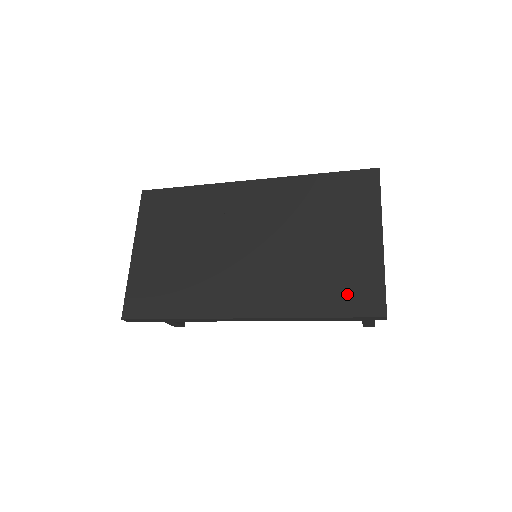
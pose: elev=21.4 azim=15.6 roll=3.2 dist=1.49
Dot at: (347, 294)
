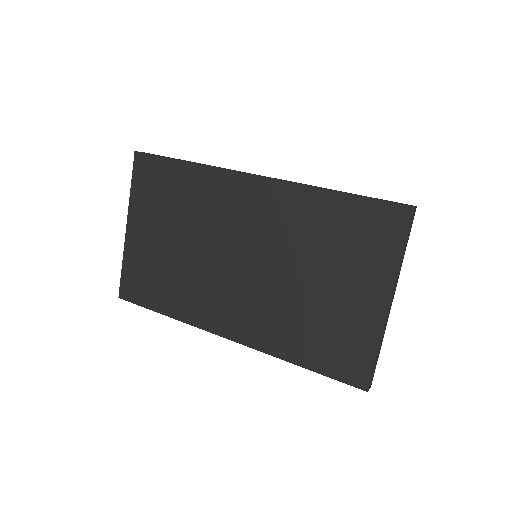
Dot at: (333, 353)
